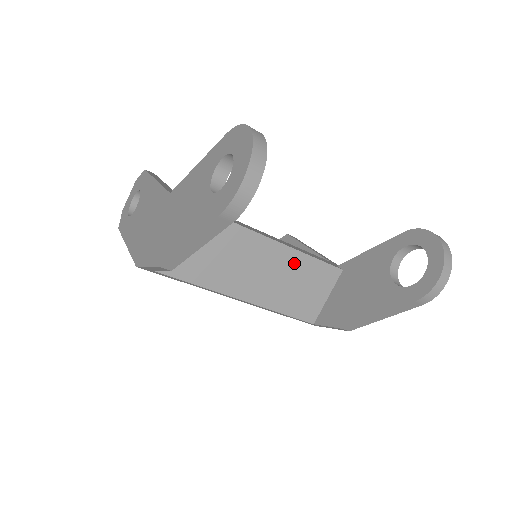
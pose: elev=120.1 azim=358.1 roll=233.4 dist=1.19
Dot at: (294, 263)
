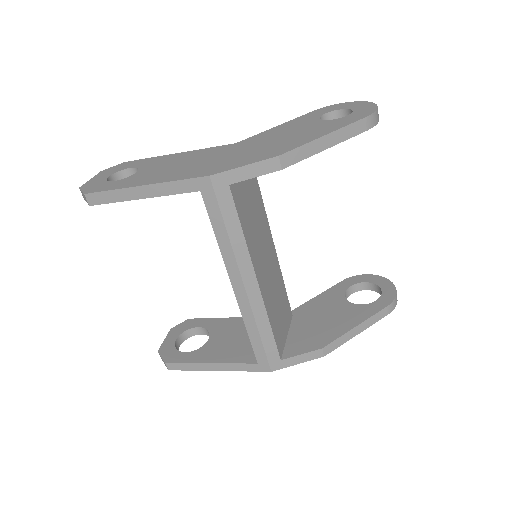
Dot at: (278, 279)
